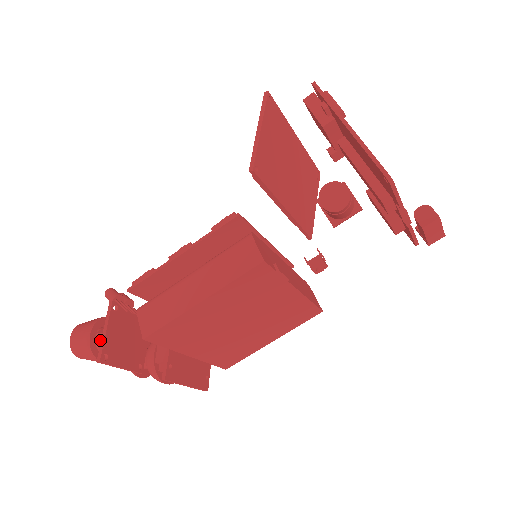
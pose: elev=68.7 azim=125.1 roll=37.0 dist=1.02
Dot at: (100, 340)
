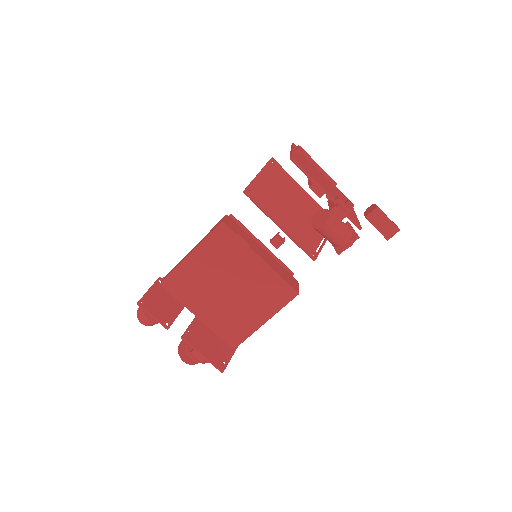
Dot at: occluded
